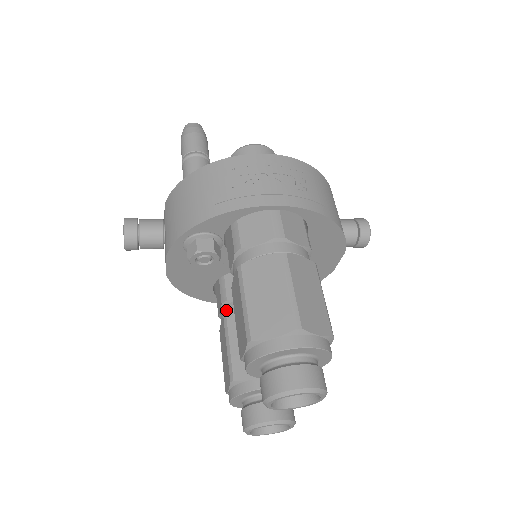
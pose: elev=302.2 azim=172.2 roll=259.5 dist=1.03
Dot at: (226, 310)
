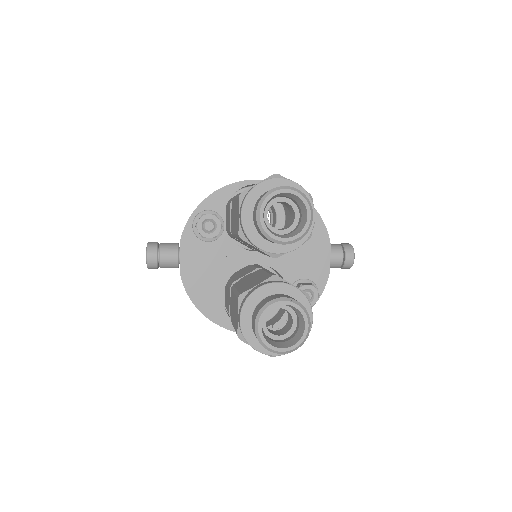
Dot at: occluded
